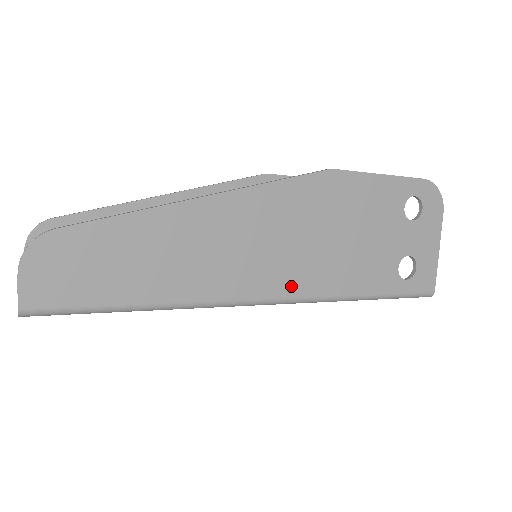
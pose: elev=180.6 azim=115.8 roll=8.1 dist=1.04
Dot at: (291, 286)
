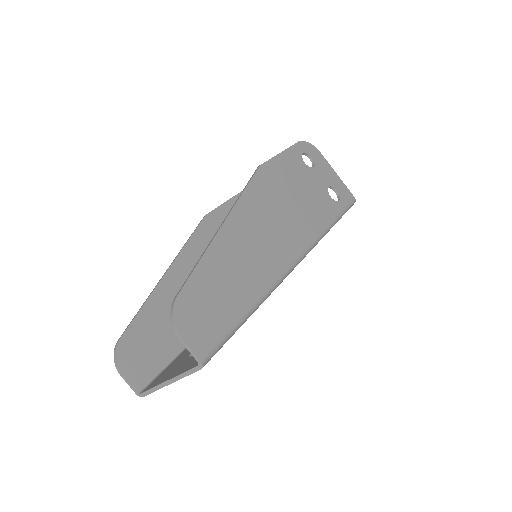
Dot at: (300, 243)
